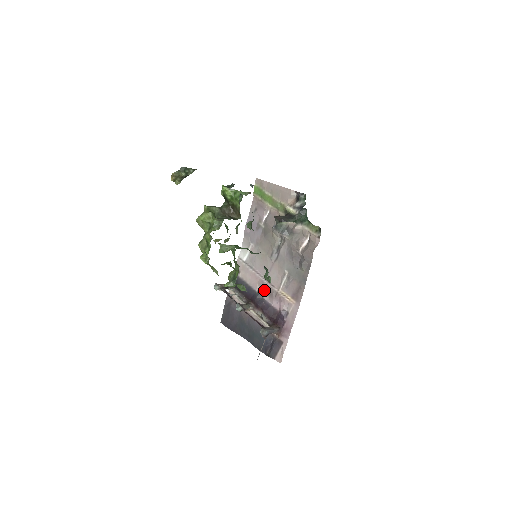
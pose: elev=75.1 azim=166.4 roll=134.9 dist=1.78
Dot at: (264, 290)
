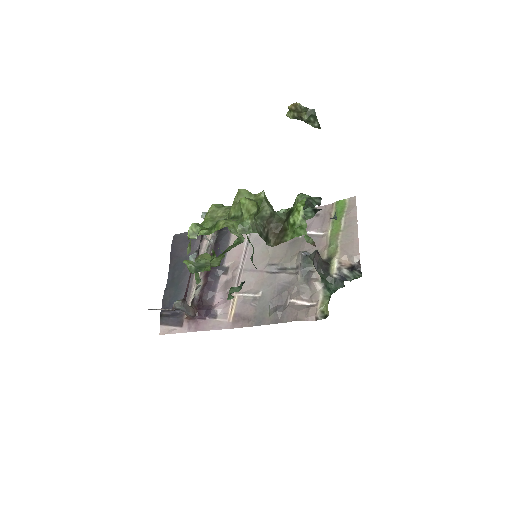
Dot at: (229, 274)
